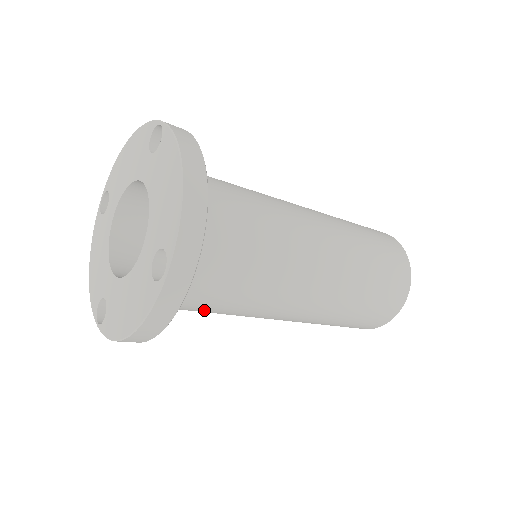
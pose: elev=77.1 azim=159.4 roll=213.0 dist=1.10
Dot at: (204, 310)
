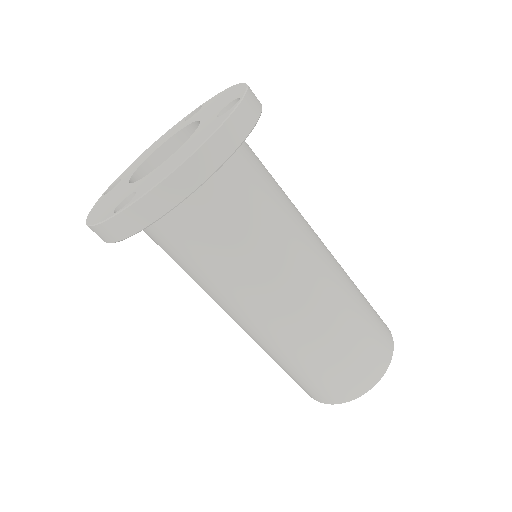
Dot at: (233, 231)
